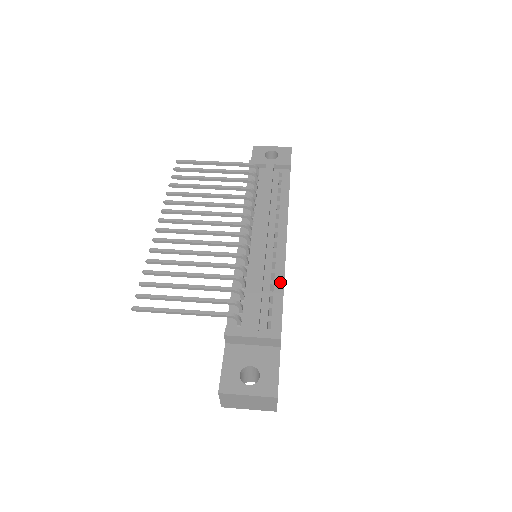
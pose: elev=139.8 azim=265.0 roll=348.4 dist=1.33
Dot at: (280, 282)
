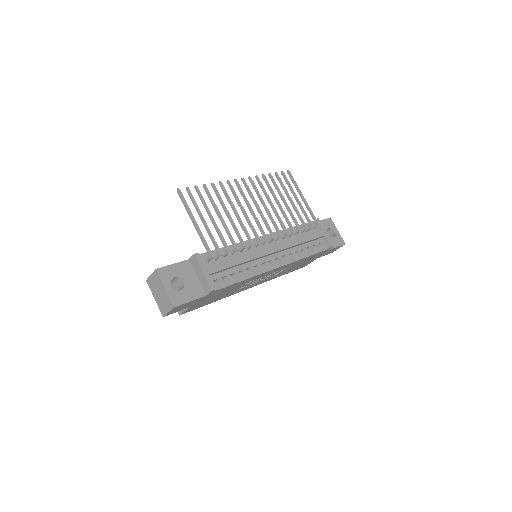
Dot at: (248, 275)
